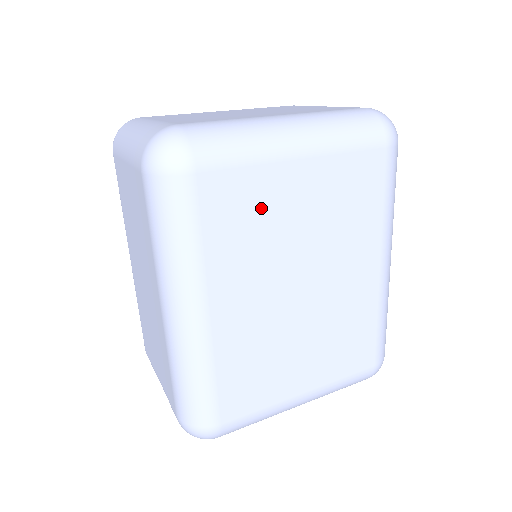
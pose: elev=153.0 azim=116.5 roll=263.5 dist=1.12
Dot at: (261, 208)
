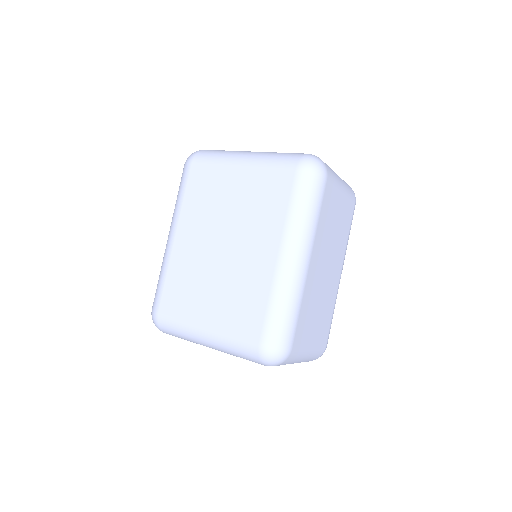
Dot at: (214, 189)
